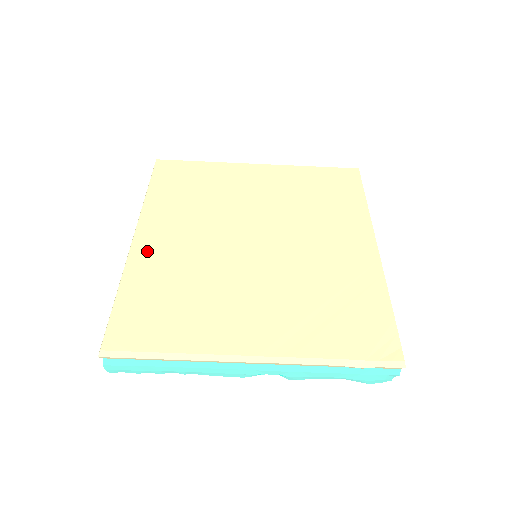
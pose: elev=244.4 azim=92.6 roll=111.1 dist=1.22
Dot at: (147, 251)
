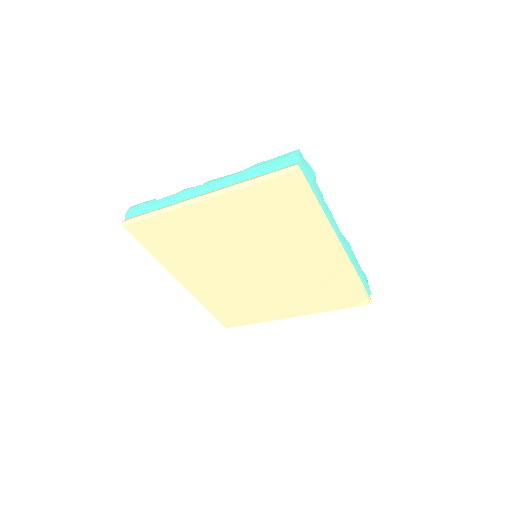
Dot at: (198, 290)
